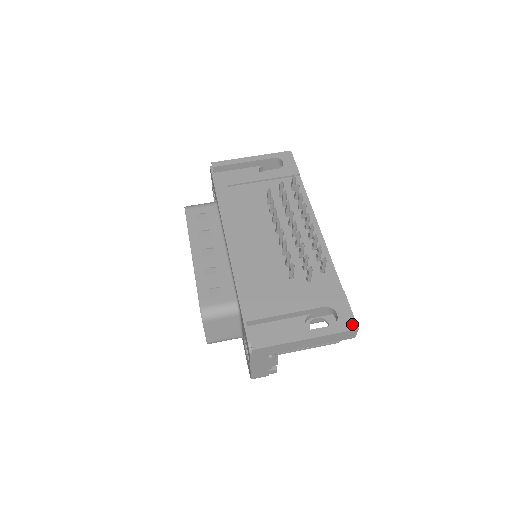
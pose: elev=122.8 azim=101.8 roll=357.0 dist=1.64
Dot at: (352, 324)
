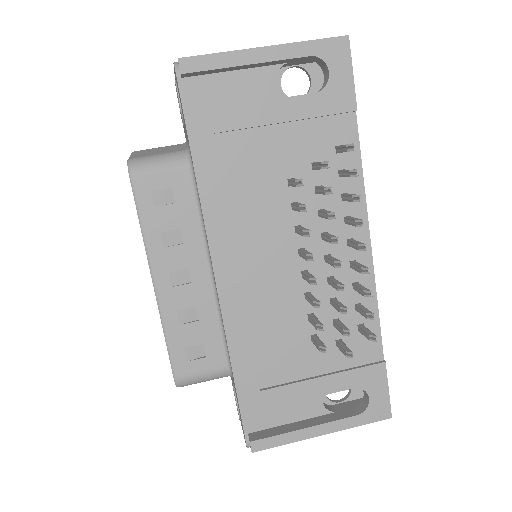
Dot at: (385, 412)
